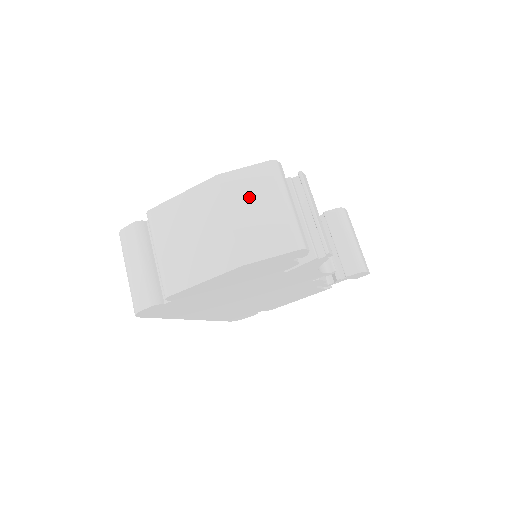
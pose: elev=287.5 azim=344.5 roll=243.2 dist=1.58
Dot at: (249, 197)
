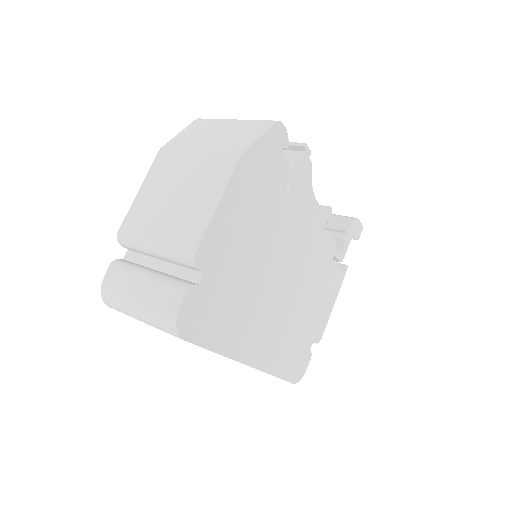
Dot at: (201, 136)
